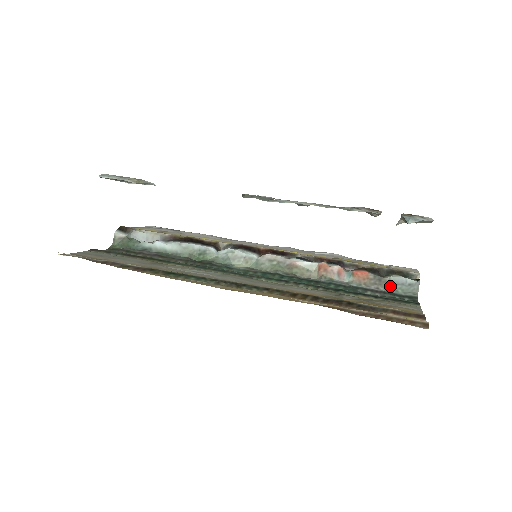
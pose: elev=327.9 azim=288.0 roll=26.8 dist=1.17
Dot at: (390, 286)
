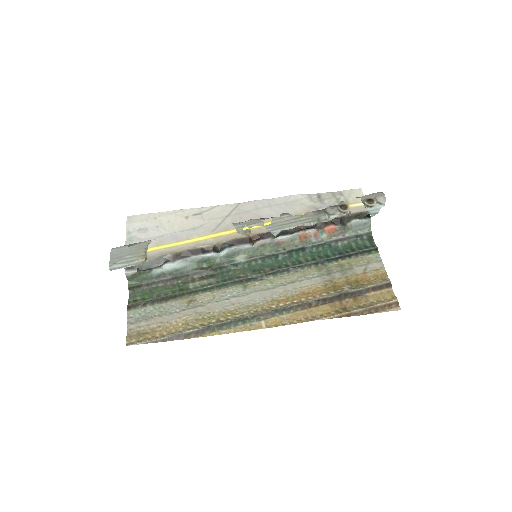
Dot at: (352, 230)
